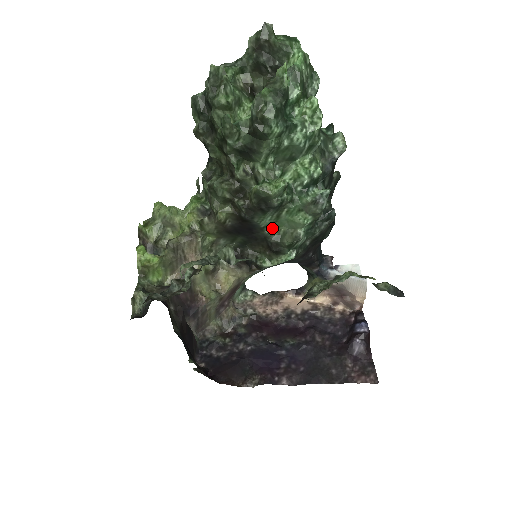
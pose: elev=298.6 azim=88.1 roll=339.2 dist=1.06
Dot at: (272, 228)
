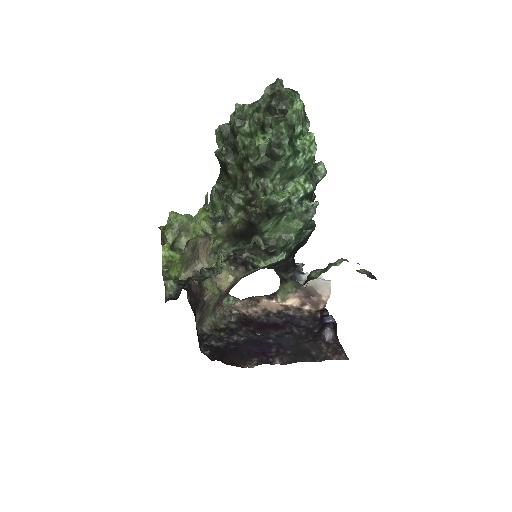
Dot at: (270, 233)
